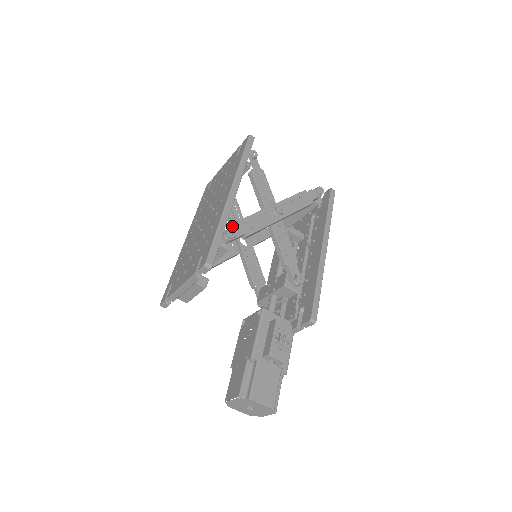
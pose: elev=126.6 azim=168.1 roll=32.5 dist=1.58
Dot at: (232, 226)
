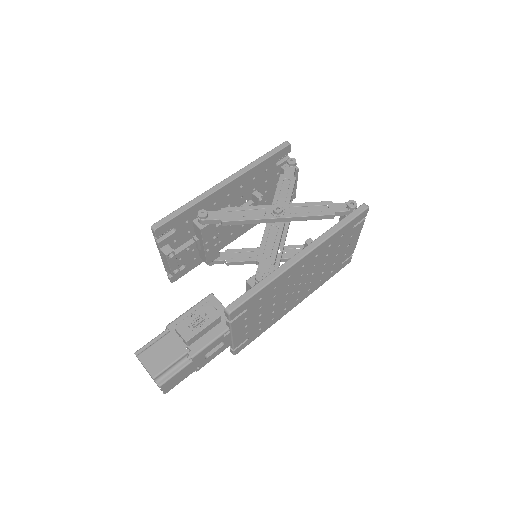
Dot at: occluded
